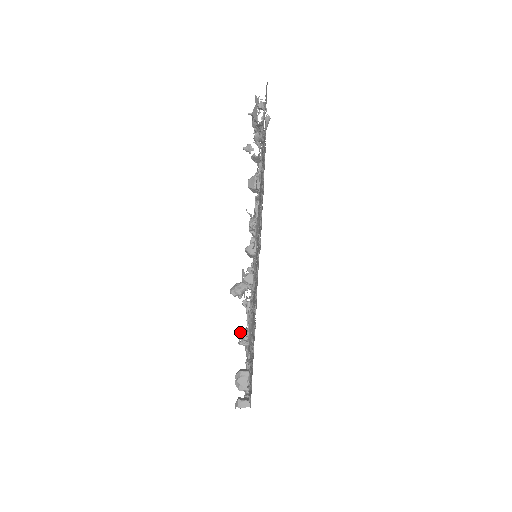
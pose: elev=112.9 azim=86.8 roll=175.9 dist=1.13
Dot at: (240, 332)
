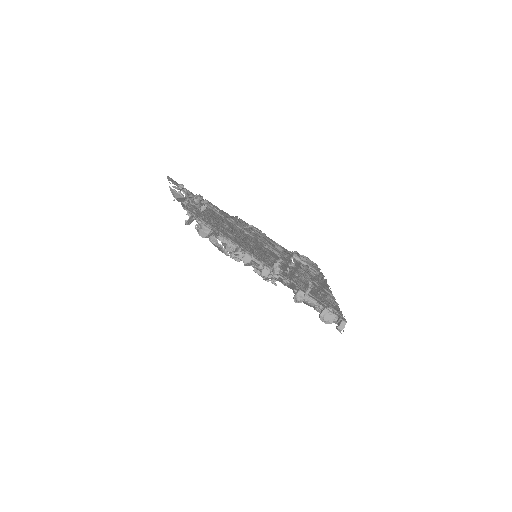
Dot at: (295, 300)
